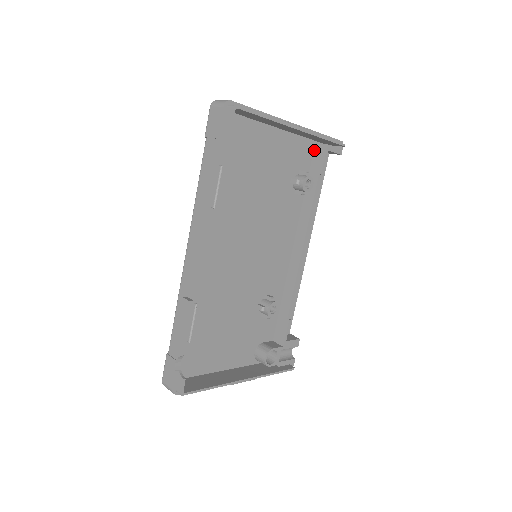
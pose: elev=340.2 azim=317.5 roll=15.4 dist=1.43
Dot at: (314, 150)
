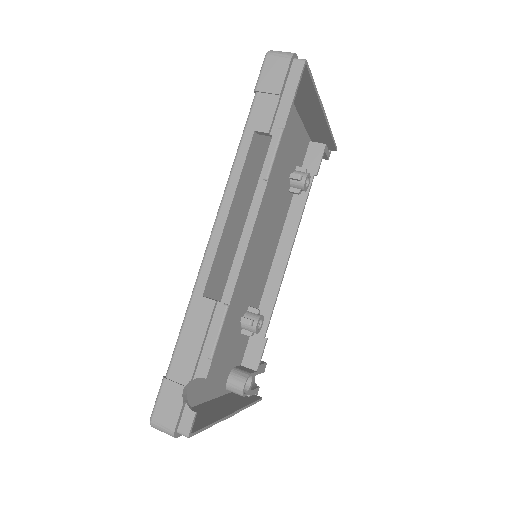
Dot at: (308, 148)
